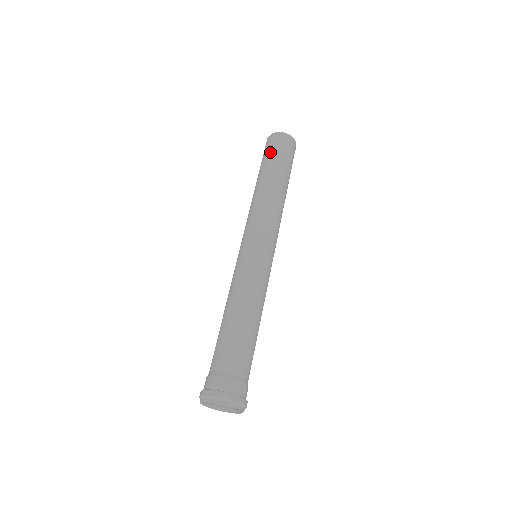
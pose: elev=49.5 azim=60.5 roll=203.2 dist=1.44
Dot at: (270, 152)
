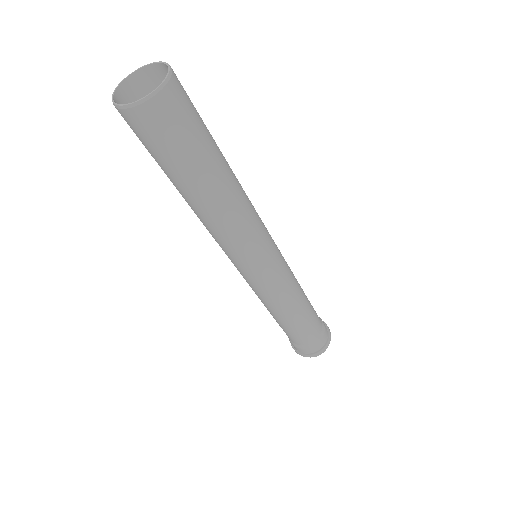
Dot at: occluded
